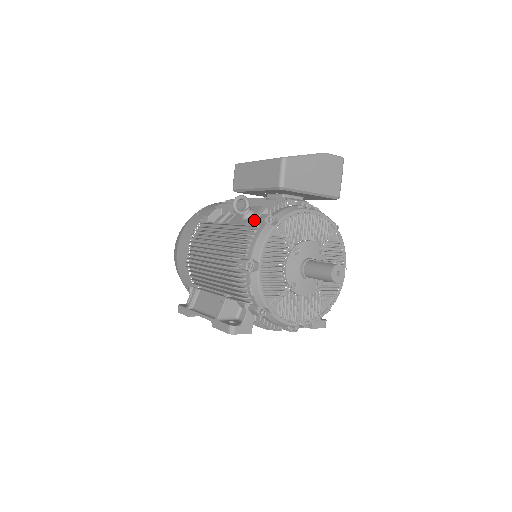
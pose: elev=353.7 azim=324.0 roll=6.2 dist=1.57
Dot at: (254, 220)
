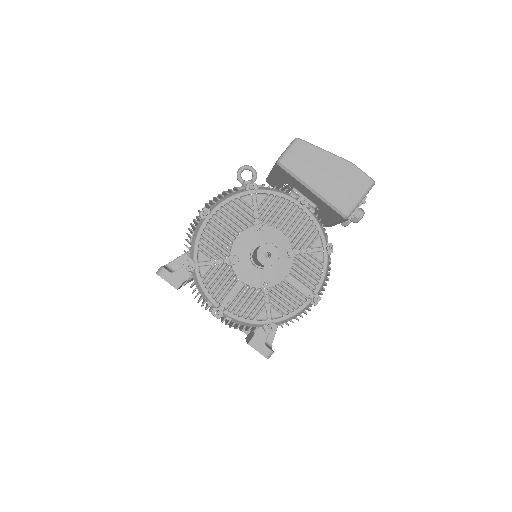
Dot at: occluded
